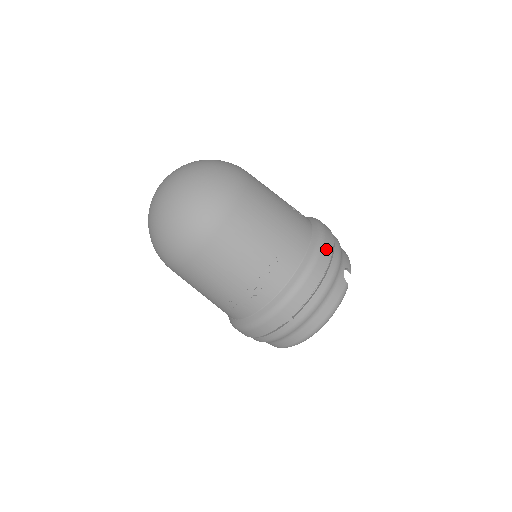
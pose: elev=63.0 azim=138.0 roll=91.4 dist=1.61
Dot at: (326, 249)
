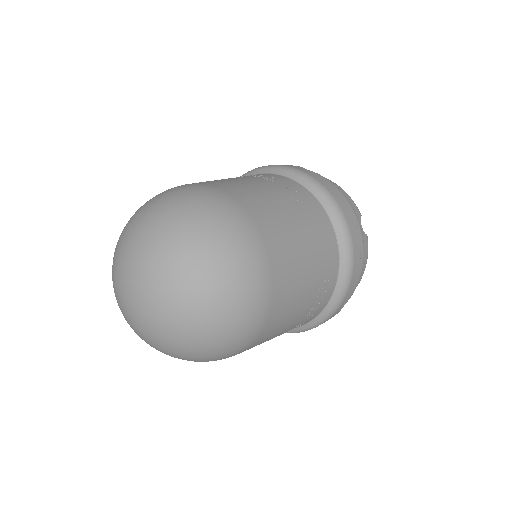
Dot at: (352, 229)
